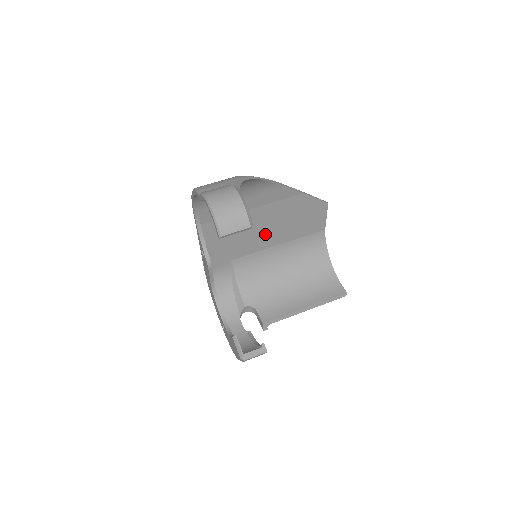
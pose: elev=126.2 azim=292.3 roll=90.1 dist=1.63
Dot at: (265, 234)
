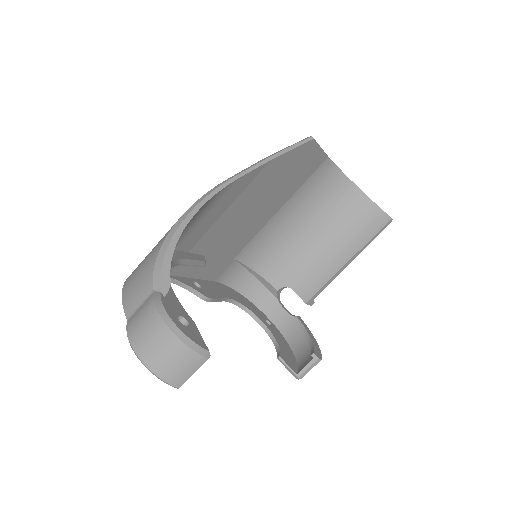
Dot at: (253, 218)
